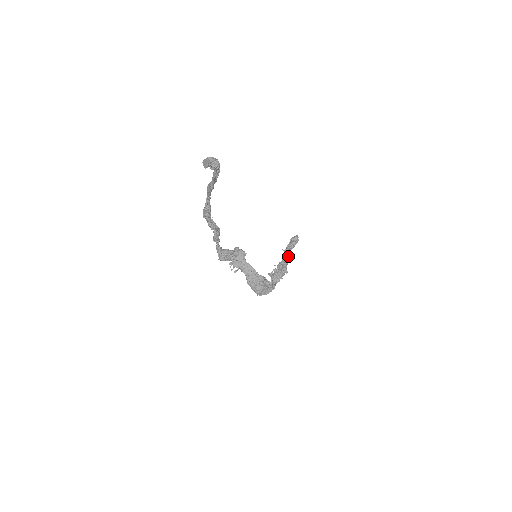
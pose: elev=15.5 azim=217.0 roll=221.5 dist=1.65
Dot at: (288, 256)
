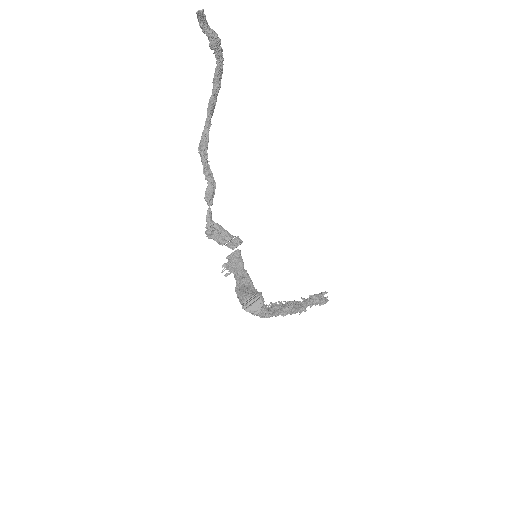
Dot at: (305, 301)
